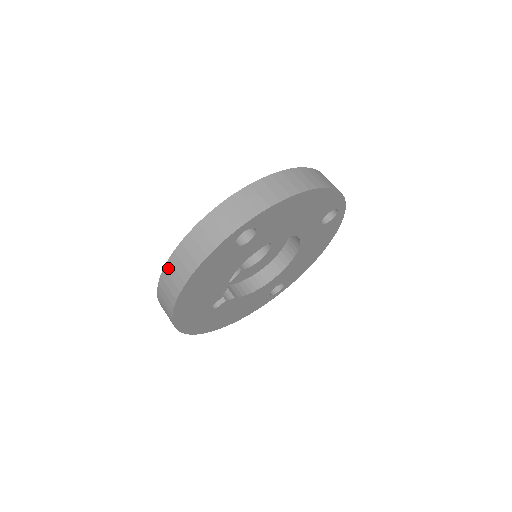
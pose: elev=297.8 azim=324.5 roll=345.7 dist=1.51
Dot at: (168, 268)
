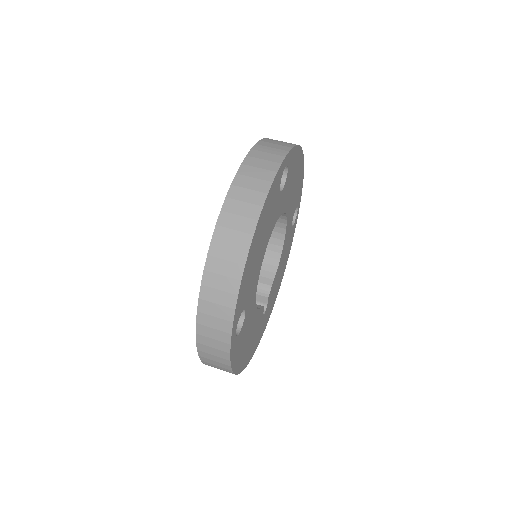
Dot at: occluded
